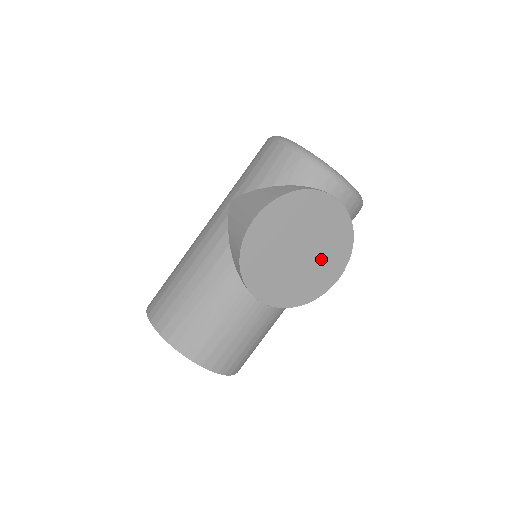
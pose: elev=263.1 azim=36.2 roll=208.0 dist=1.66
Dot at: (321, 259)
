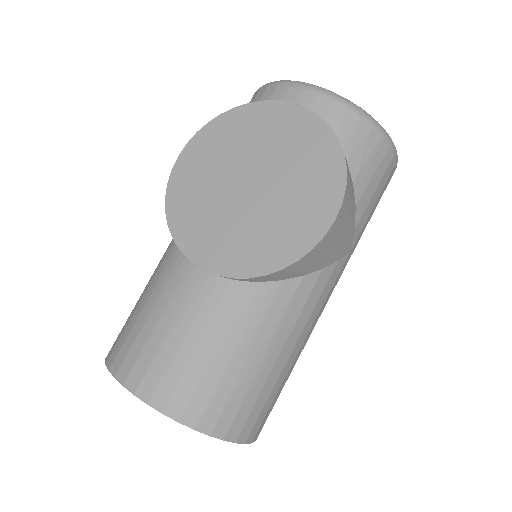
Dot at: (290, 190)
